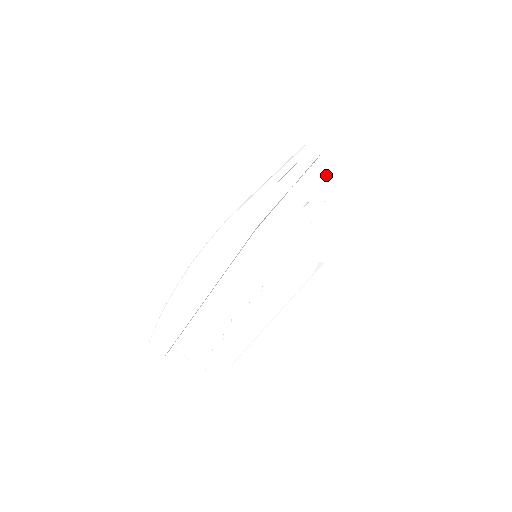
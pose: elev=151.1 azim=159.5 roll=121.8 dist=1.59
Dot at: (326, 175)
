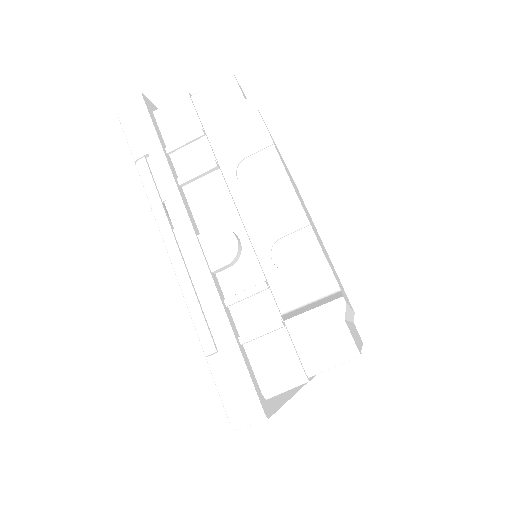
Dot at: (184, 111)
